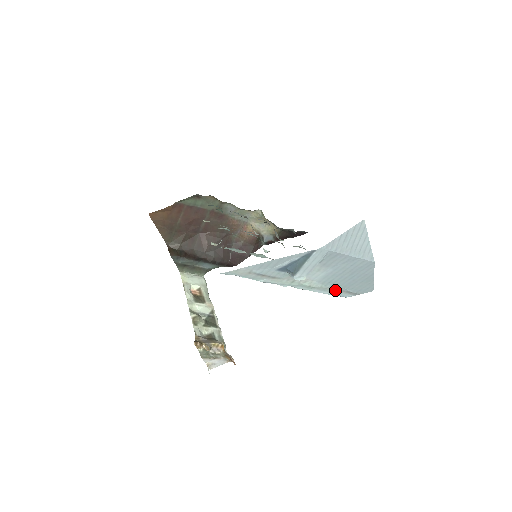
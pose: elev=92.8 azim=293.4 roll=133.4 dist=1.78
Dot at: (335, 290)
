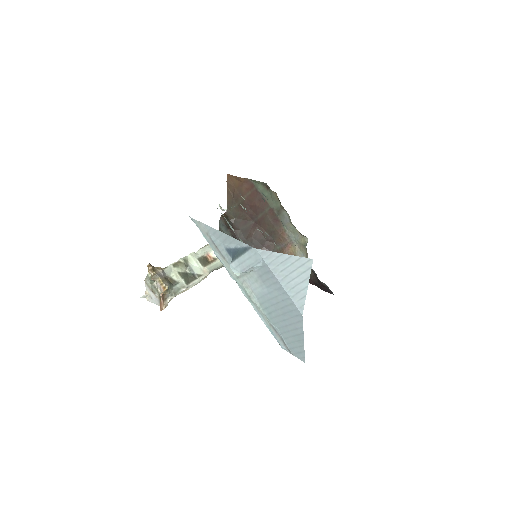
Dot at: (271, 325)
